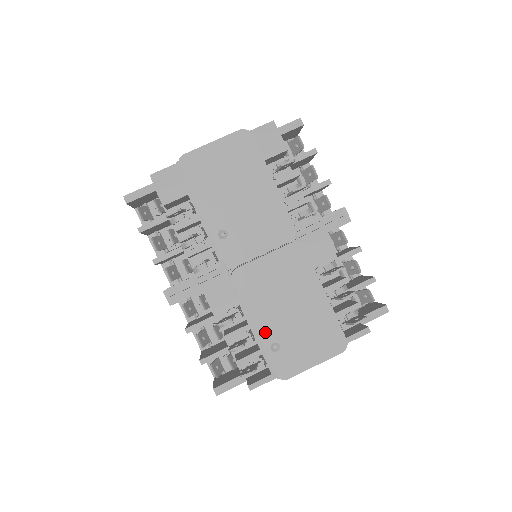
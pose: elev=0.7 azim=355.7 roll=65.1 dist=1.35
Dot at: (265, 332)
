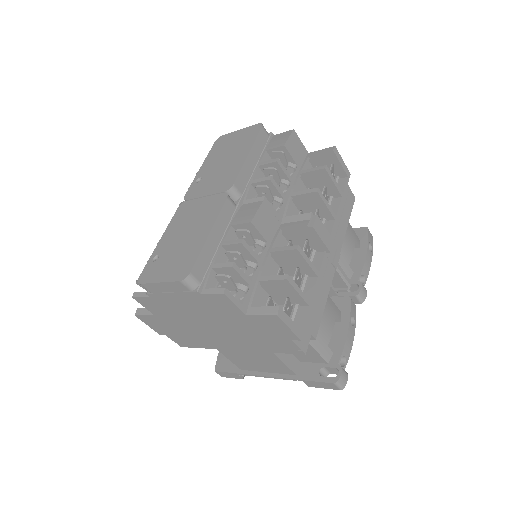
Dot at: (161, 246)
